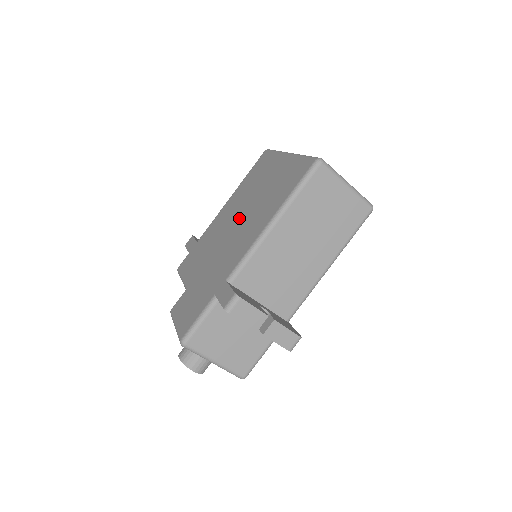
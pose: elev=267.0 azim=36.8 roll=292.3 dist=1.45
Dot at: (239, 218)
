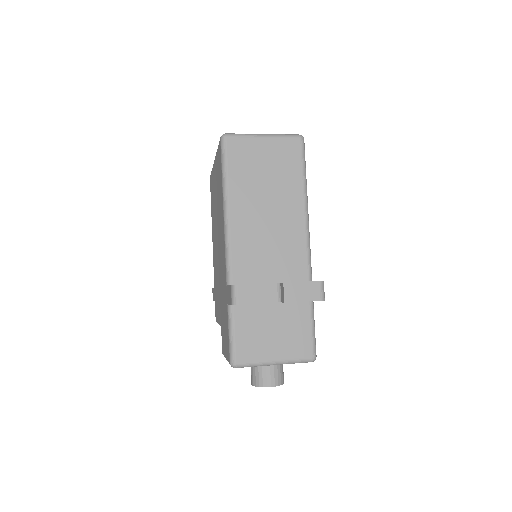
Dot at: (217, 237)
